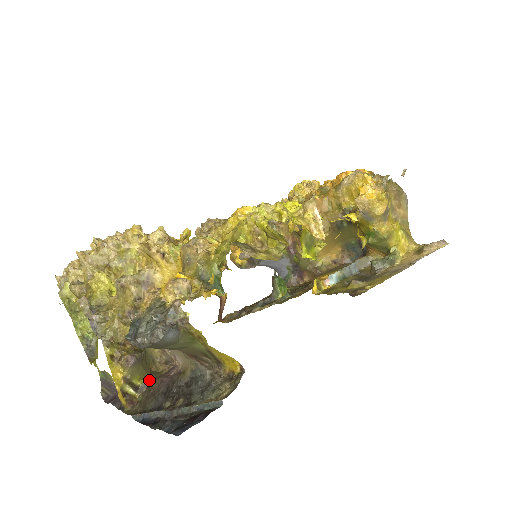
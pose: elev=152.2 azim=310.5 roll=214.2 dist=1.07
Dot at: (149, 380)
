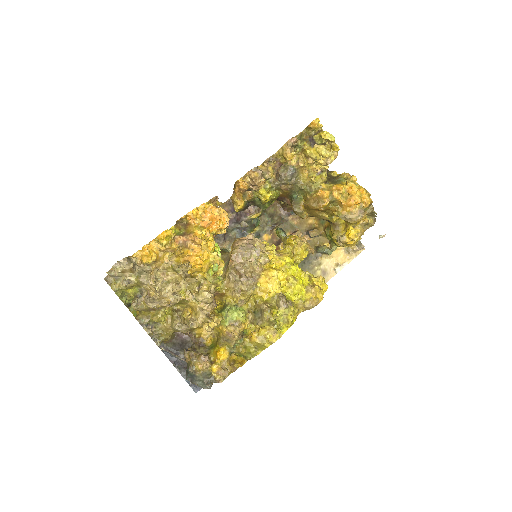
Dot at: occluded
